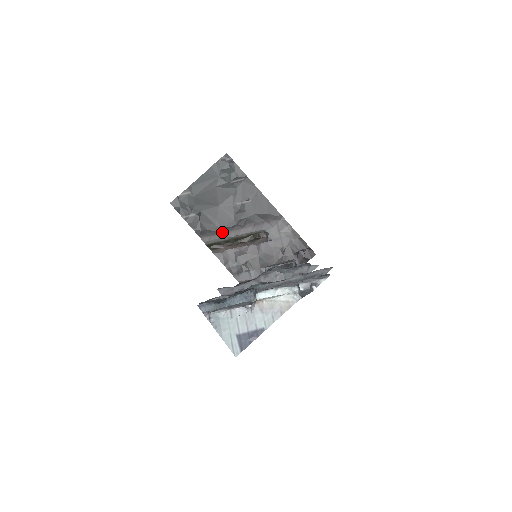
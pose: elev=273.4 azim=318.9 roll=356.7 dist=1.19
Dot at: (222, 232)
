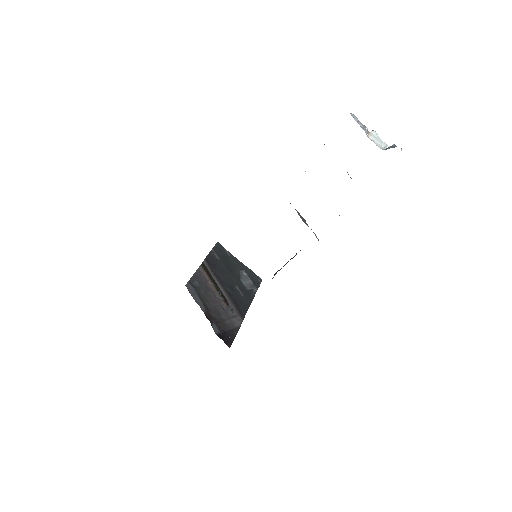
Dot at: (215, 275)
